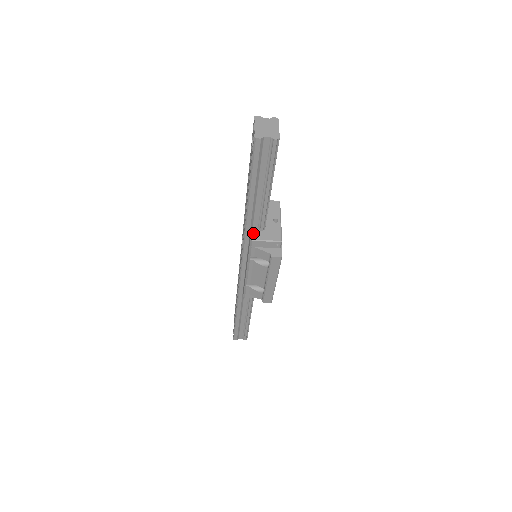
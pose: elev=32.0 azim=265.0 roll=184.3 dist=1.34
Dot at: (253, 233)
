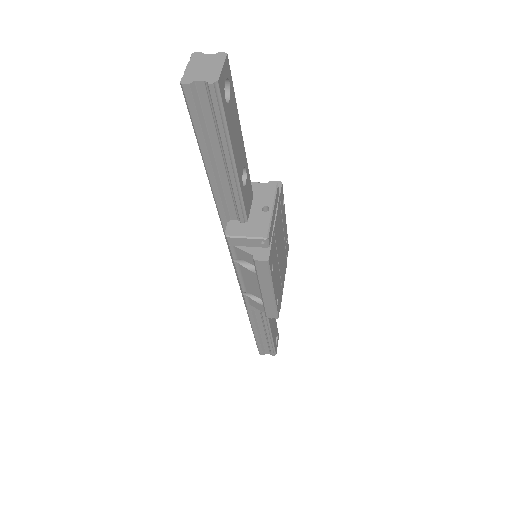
Dot at: (230, 226)
